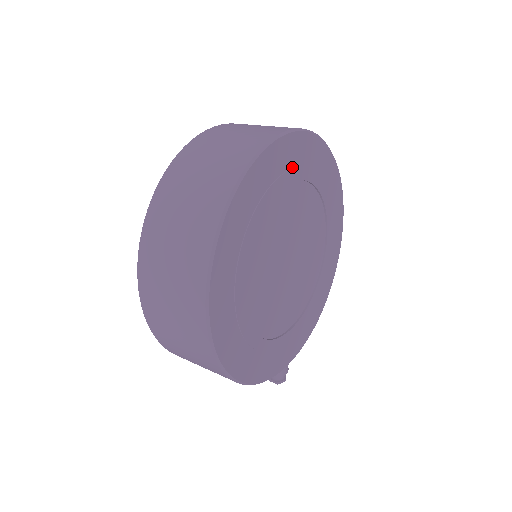
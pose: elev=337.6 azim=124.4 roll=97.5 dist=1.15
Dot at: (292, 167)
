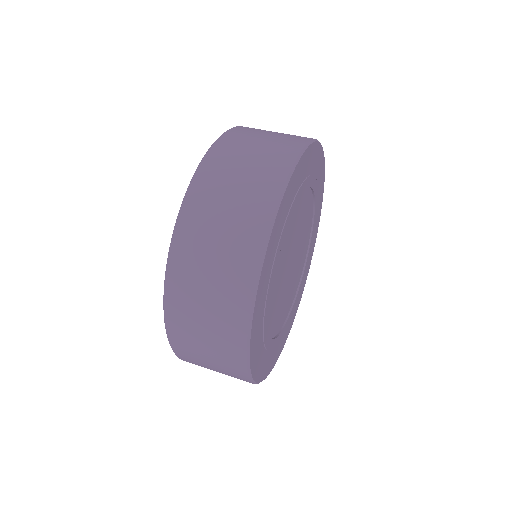
Dot at: (289, 208)
